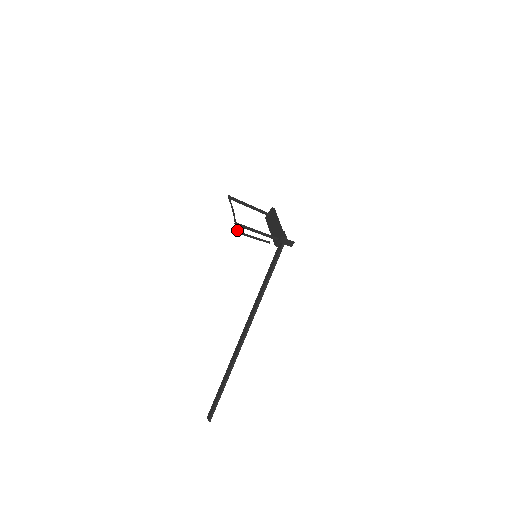
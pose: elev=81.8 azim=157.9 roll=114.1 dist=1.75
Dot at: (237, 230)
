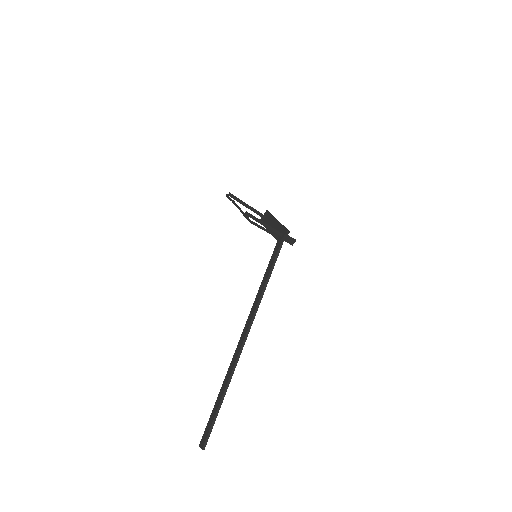
Dot at: (249, 220)
